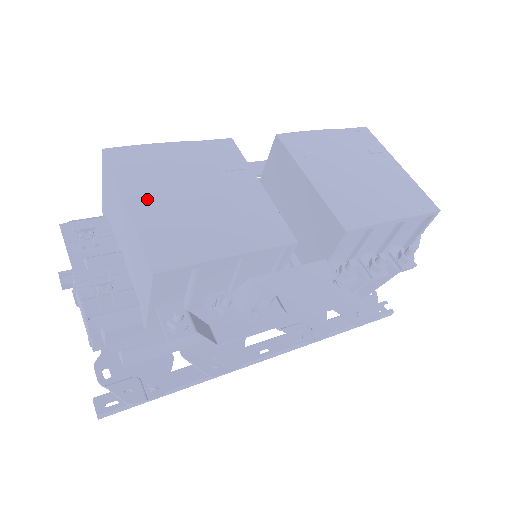
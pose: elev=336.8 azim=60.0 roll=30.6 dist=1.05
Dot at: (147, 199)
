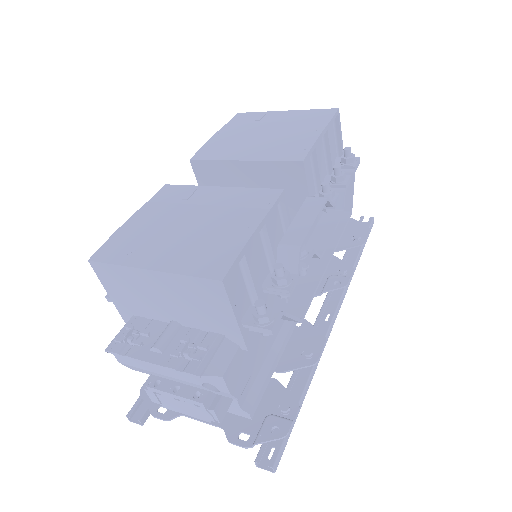
Dot at: (158, 254)
